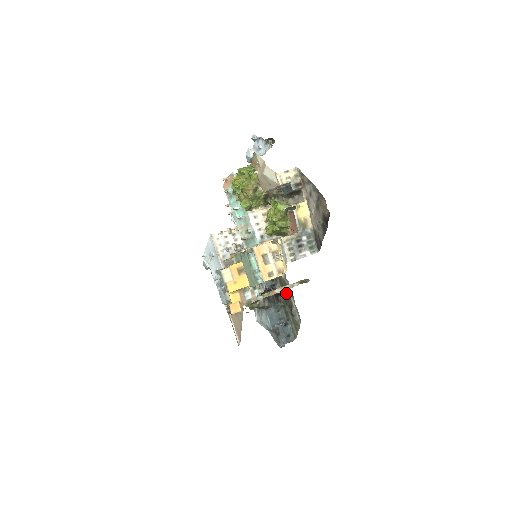
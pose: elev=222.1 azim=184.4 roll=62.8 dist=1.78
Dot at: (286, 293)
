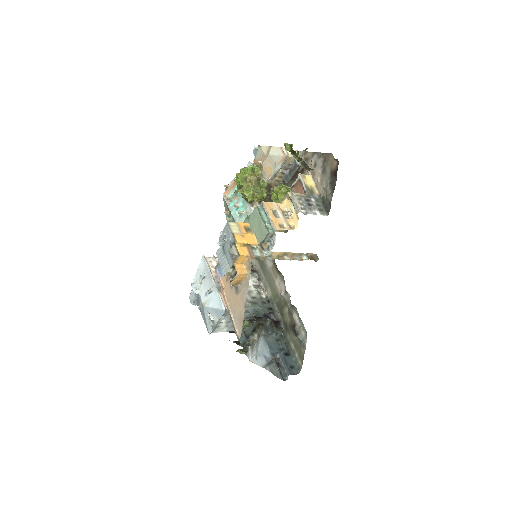
Dot at: (286, 314)
